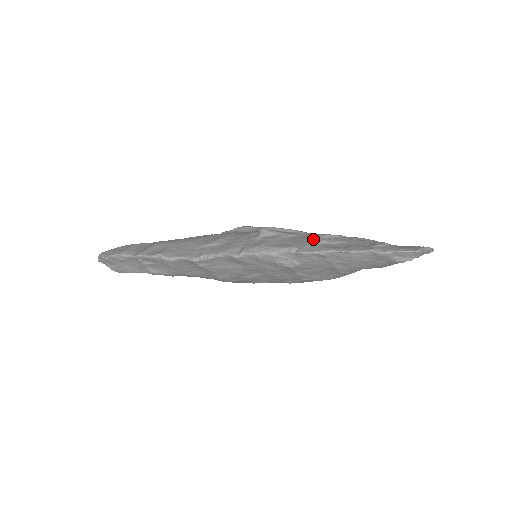
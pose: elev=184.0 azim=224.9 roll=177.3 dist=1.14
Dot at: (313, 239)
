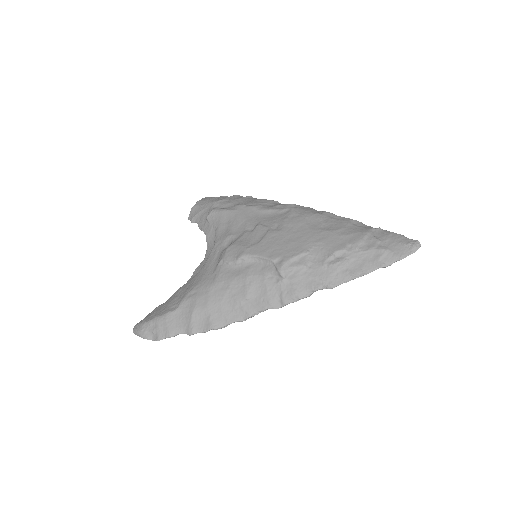
Dot at: (329, 267)
